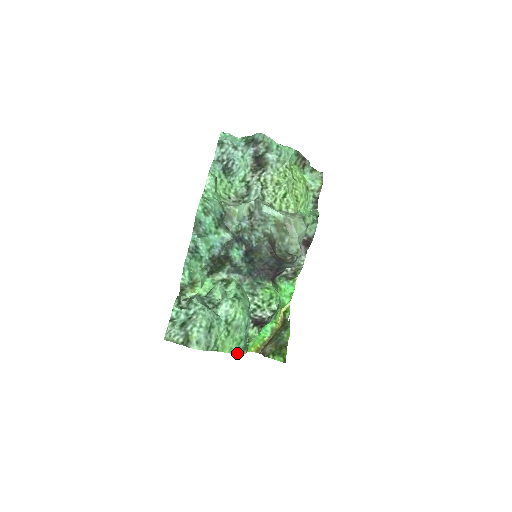
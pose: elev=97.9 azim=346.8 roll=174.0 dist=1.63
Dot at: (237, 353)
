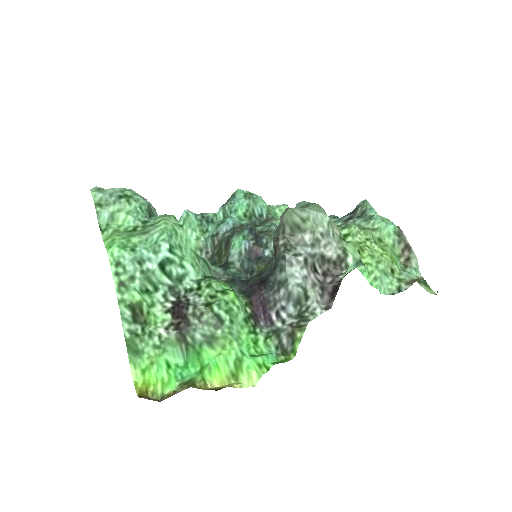
Dot at: (111, 259)
